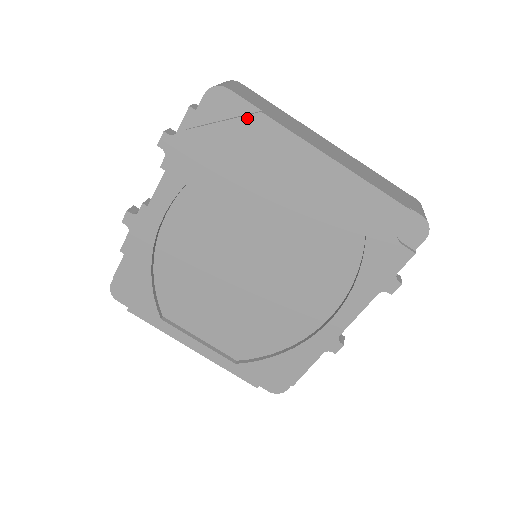
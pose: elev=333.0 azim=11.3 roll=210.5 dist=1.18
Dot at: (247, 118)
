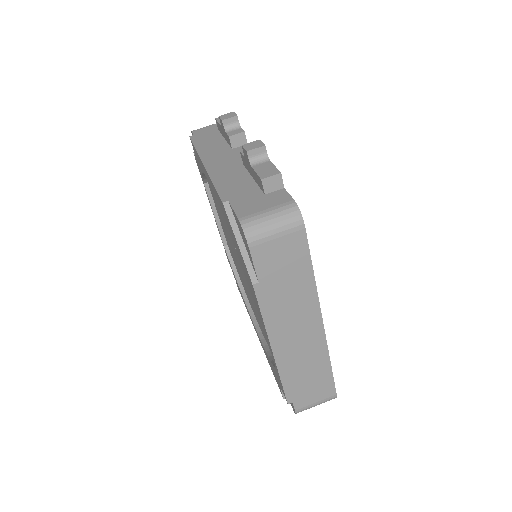
Dot at: (247, 269)
